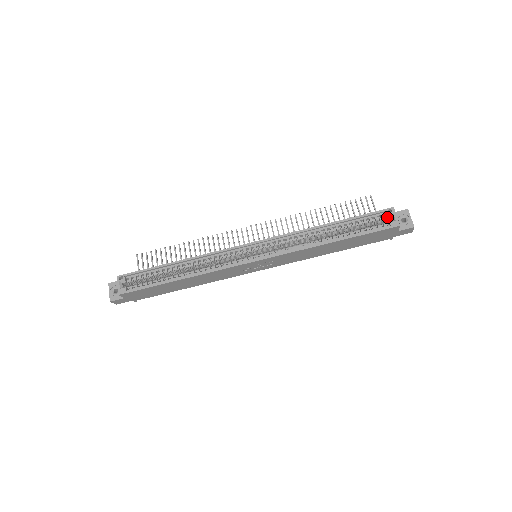
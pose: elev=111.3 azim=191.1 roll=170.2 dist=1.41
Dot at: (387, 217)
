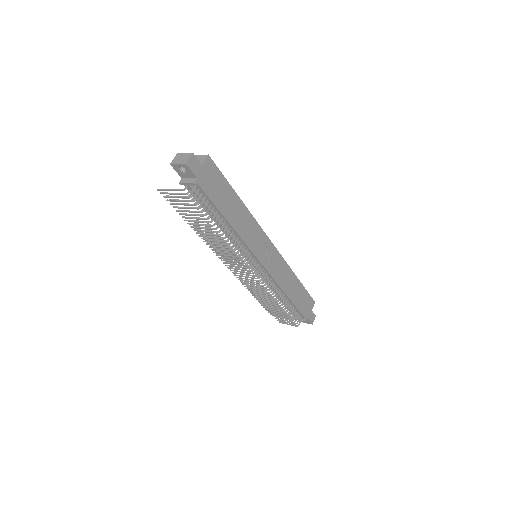
Dot at: occluded
